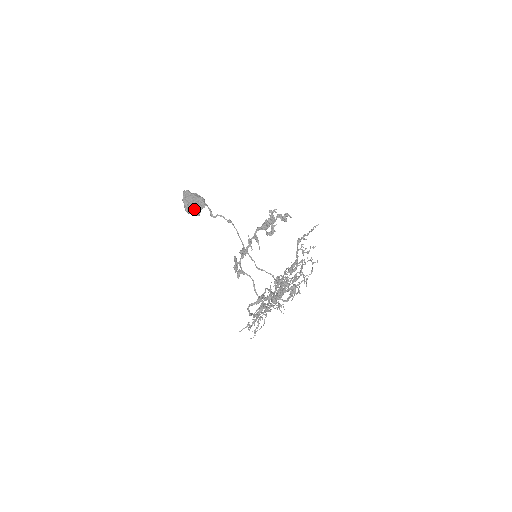
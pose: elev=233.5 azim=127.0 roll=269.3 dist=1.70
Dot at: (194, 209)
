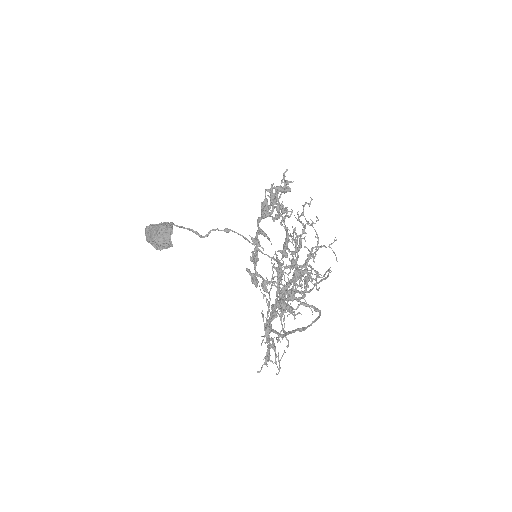
Dot at: (161, 242)
